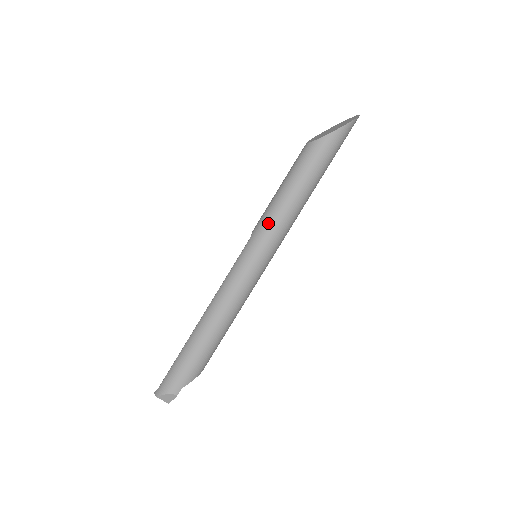
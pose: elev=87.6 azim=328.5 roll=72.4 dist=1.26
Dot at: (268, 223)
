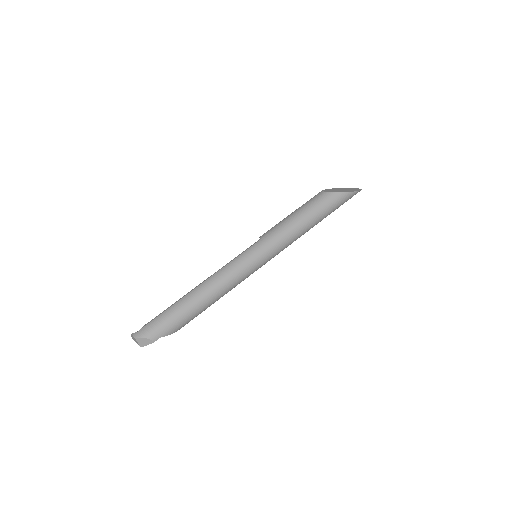
Dot at: (278, 235)
